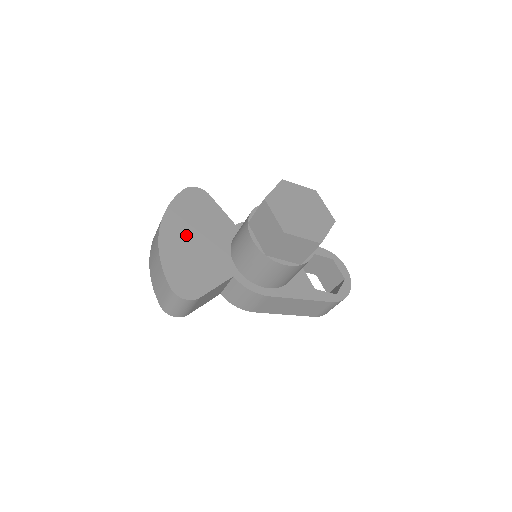
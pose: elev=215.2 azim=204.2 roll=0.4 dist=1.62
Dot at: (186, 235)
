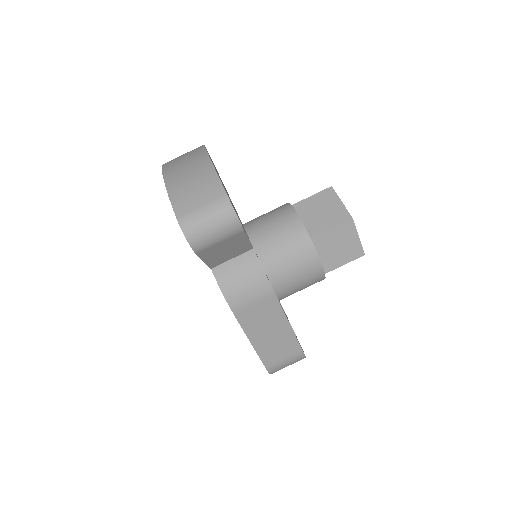
Dot at: occluded
